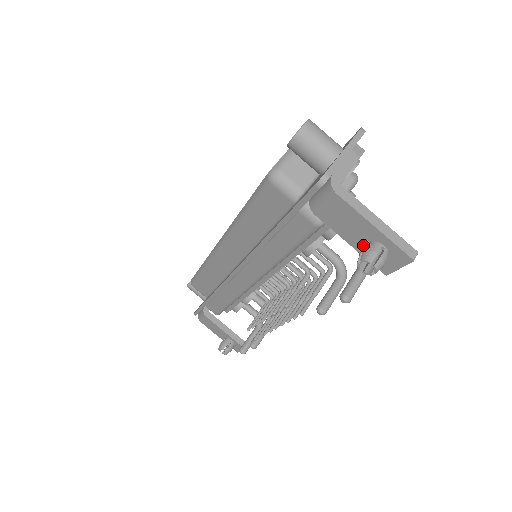
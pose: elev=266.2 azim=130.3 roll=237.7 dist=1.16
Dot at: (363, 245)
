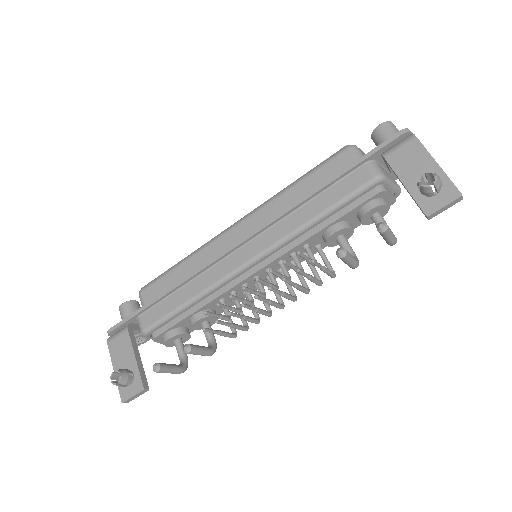
Dot at: occluded
